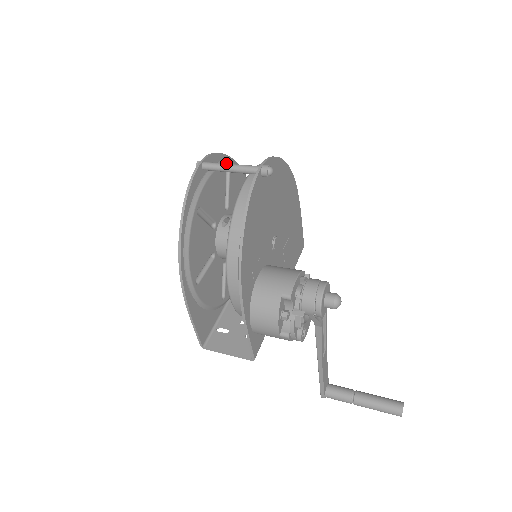
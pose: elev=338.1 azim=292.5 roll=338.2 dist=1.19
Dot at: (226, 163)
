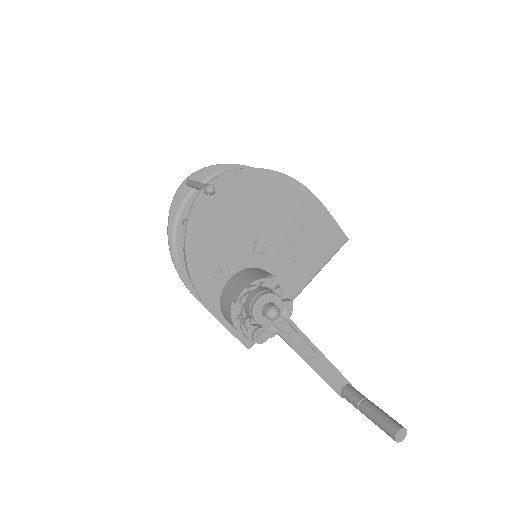
Dot at: occluded
